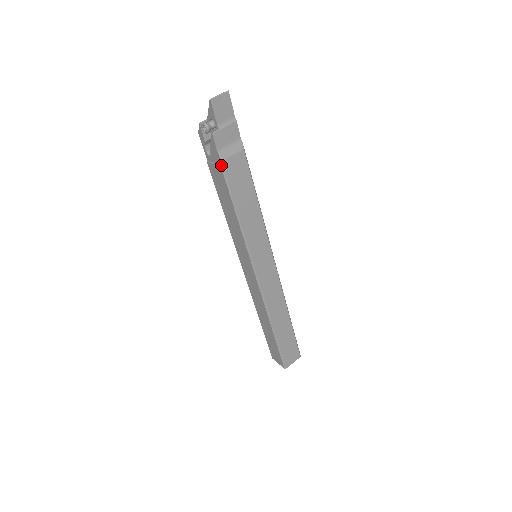
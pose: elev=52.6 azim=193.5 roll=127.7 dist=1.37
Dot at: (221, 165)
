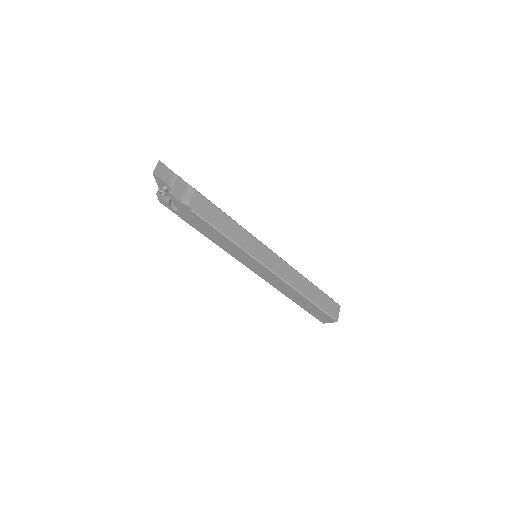
Dot at: (189, 209)
